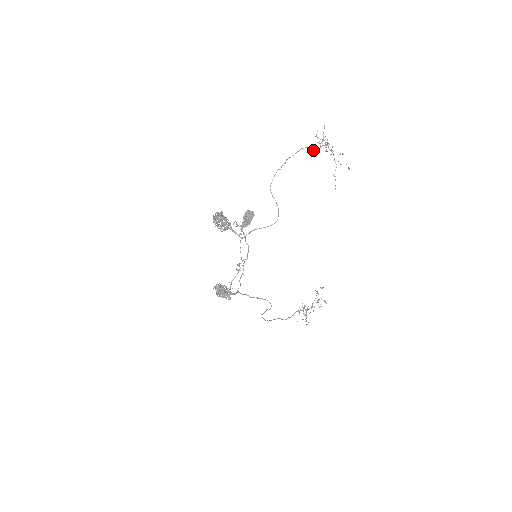
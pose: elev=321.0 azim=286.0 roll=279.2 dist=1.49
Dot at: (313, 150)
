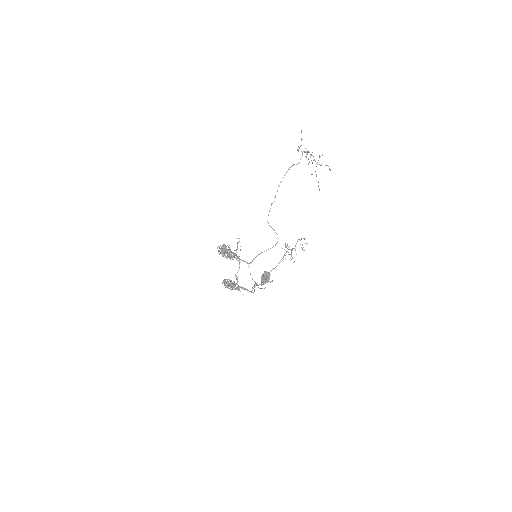
Dot at: occluded
